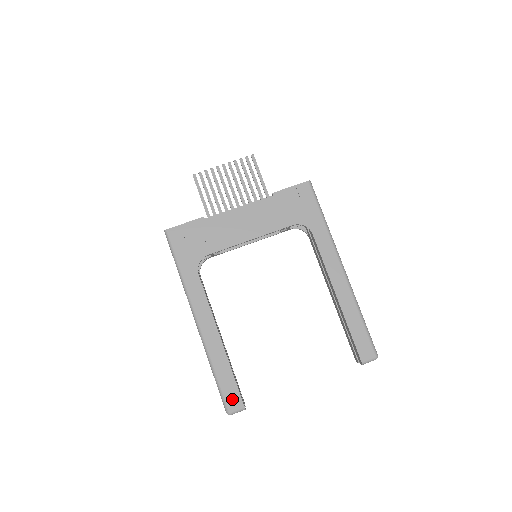
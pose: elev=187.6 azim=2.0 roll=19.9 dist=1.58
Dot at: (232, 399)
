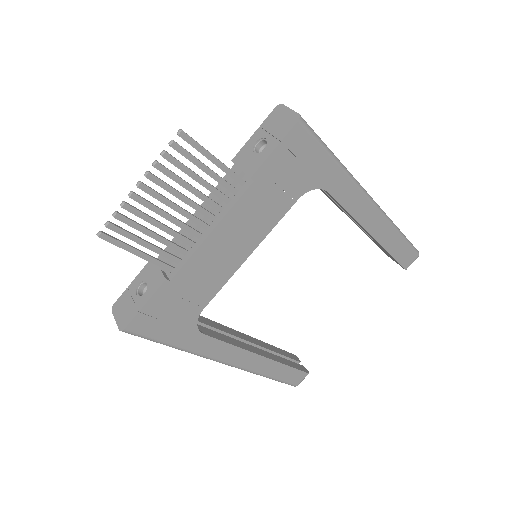
Dot at: (295, 378)
